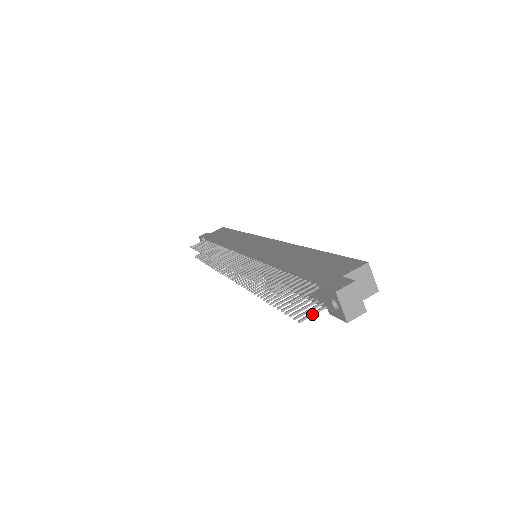
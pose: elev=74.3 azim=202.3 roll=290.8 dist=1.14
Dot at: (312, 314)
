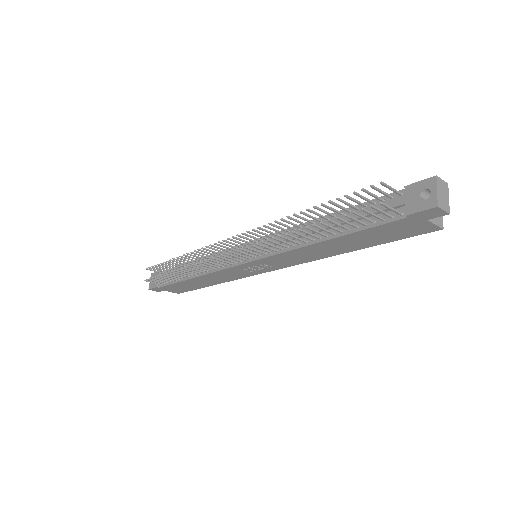
Dot at: (391, 207)
